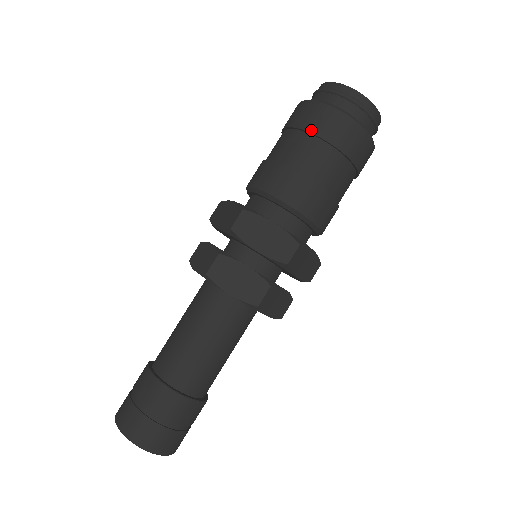
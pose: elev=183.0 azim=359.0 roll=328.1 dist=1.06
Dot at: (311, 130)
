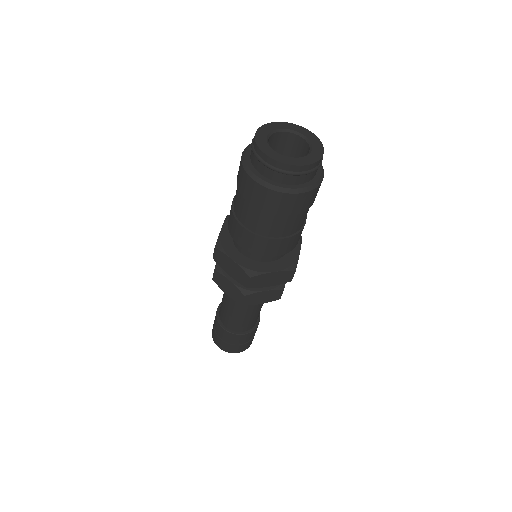
Dot at: (241, 192)
